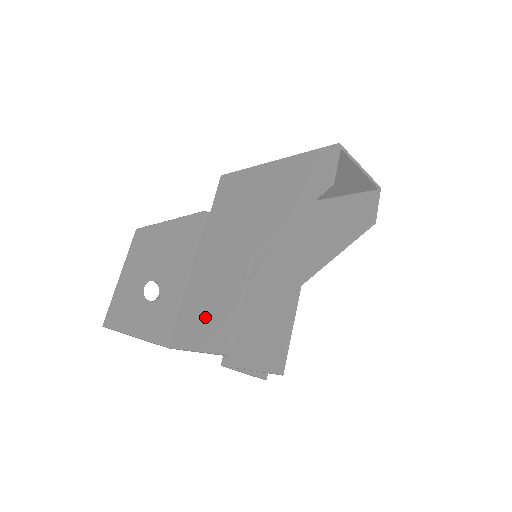
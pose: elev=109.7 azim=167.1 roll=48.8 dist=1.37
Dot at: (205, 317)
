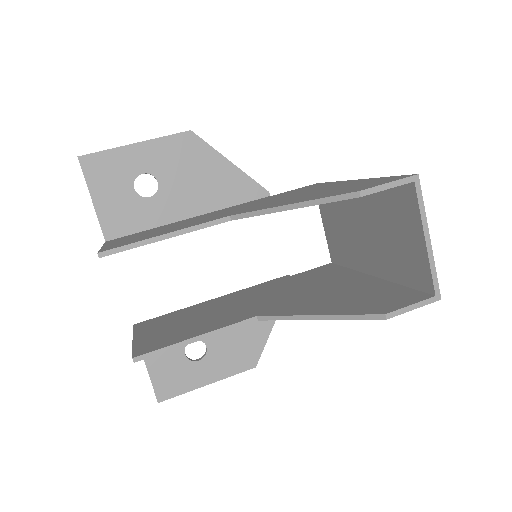
Dot at: (144, 234)
